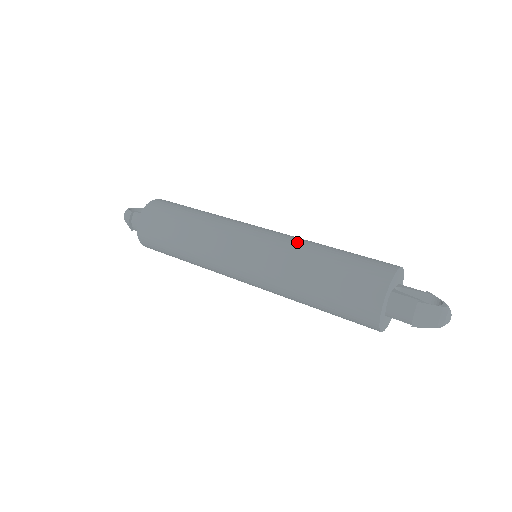
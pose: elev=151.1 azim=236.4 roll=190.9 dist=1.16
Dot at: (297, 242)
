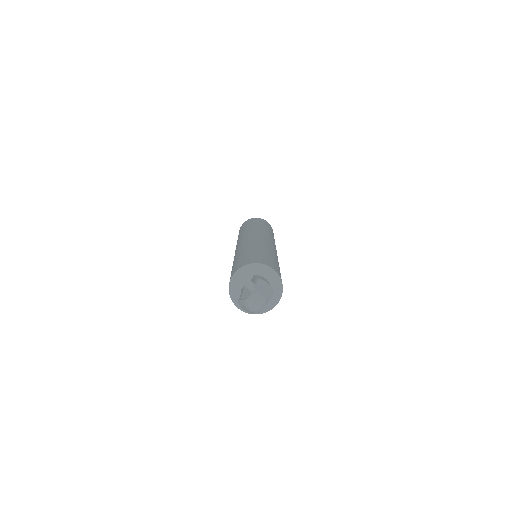
Dot at: occluded
